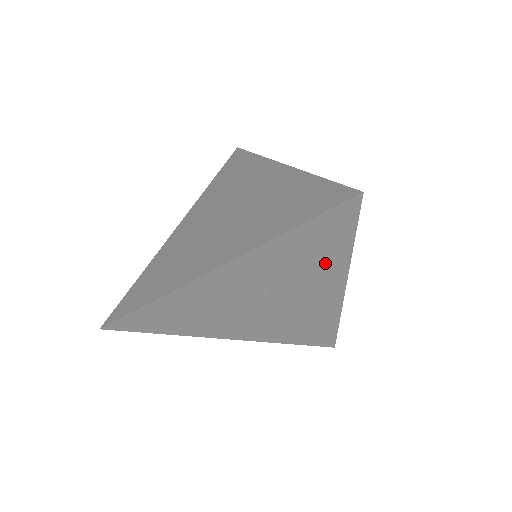
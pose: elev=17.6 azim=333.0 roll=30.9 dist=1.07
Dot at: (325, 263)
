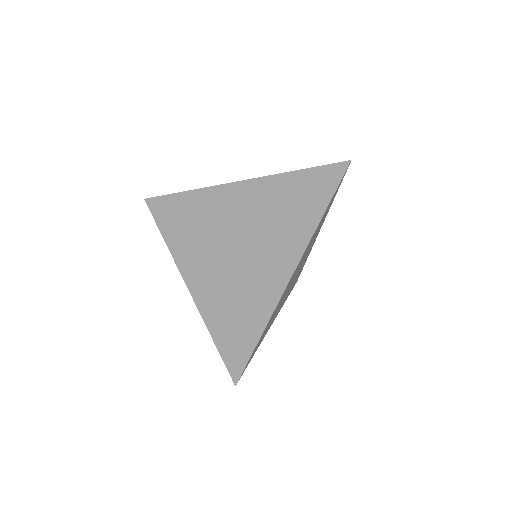
Dot at: (299, 221)
